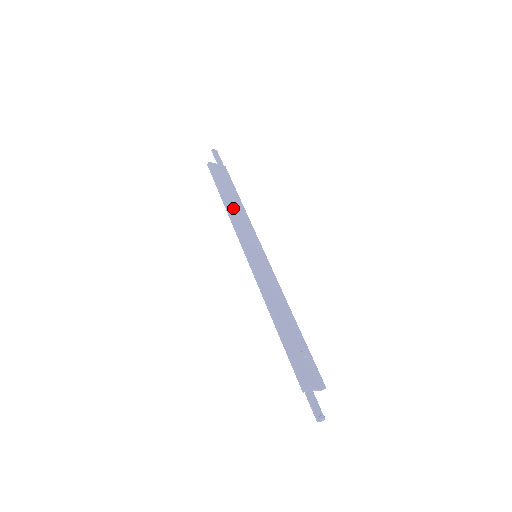
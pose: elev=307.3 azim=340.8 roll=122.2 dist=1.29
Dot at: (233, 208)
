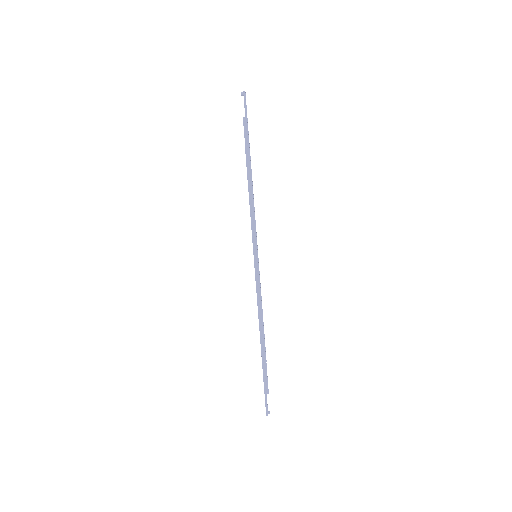
Dot at: occluded
